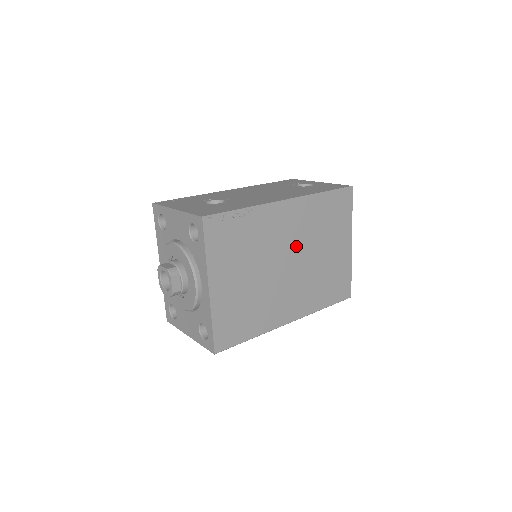
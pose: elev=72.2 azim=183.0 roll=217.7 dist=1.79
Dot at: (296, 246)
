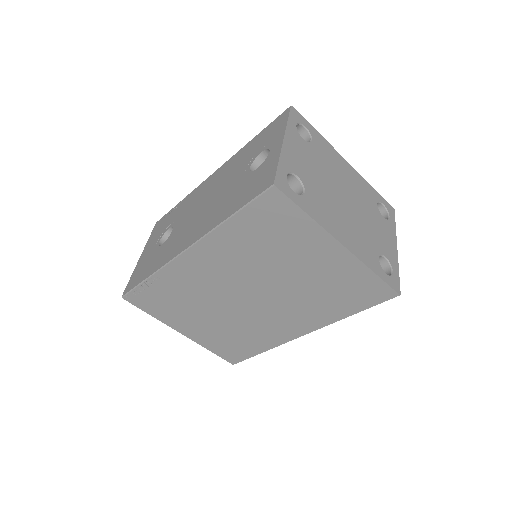
Dot at: (242, 281)
